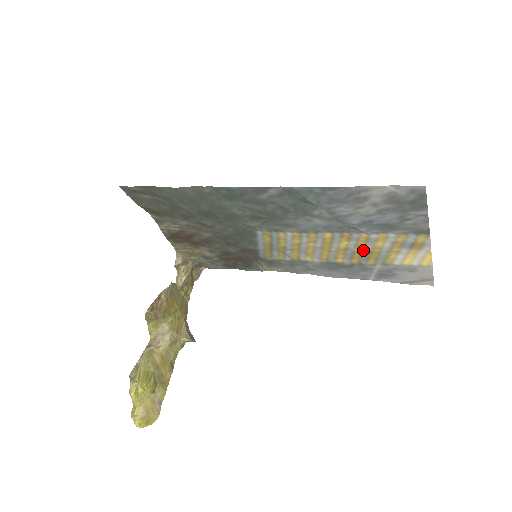
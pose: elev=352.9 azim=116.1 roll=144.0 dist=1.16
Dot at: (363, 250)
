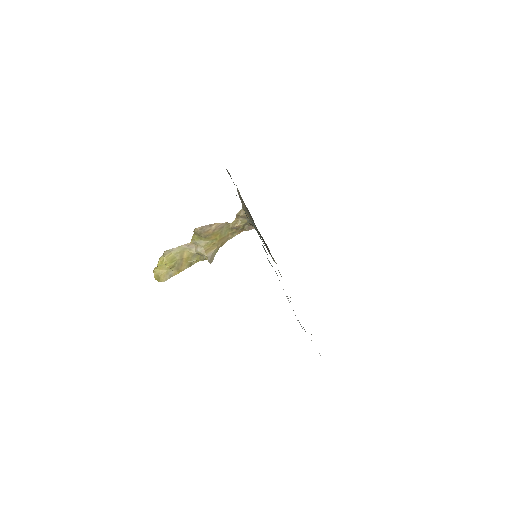
Dot at: occluded
